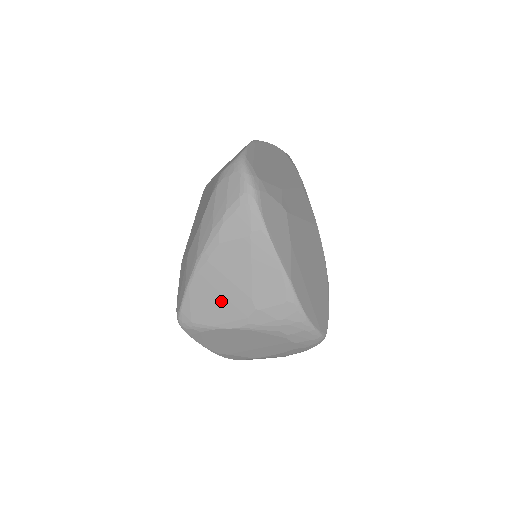
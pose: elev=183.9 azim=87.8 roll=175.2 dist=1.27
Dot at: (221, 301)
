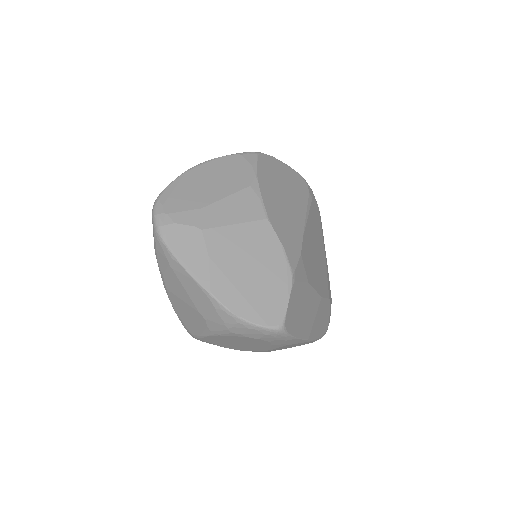
Dot at: (190, 316)
